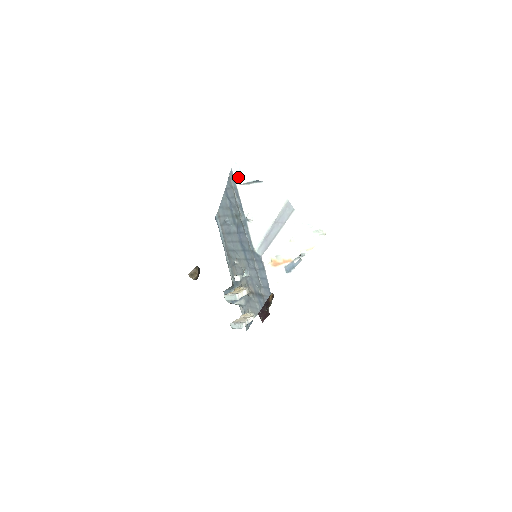
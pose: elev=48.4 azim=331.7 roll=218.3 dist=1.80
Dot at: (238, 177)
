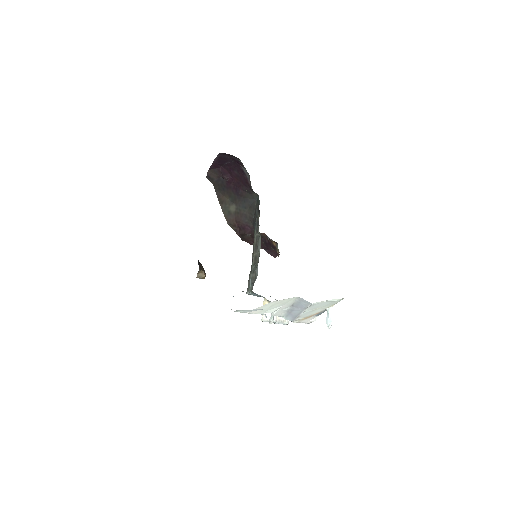
Dot at: (244, 311)
